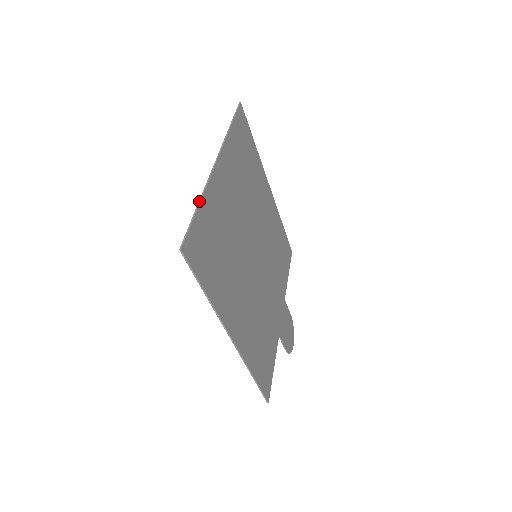
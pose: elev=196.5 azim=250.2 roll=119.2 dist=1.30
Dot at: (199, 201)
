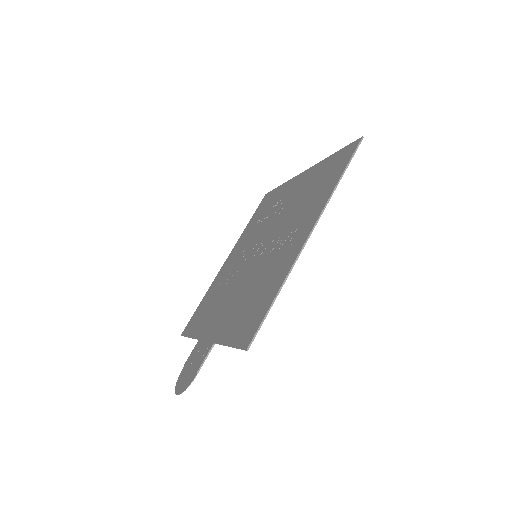
Dot at: (332, 155)
